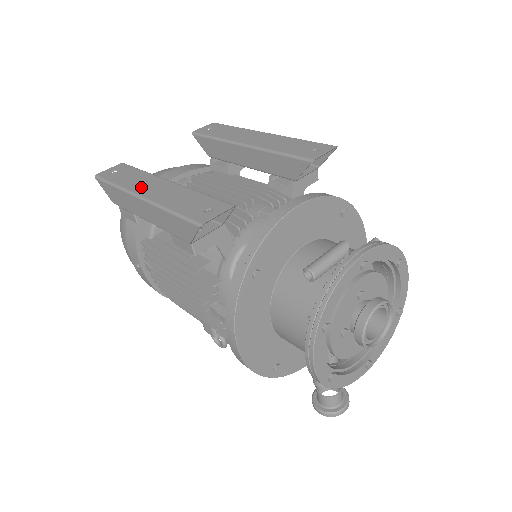
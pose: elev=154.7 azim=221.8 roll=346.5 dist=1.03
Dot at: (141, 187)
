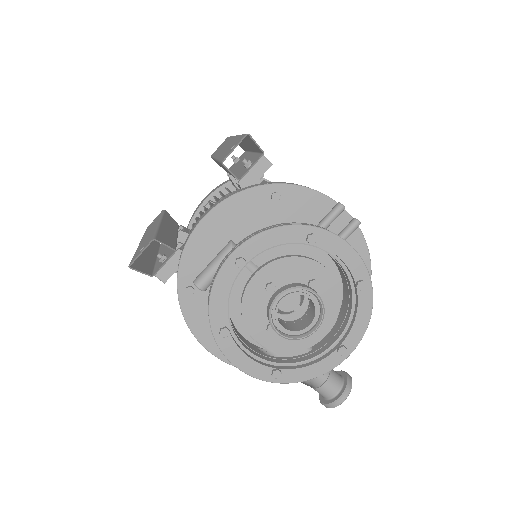
Dot at: (146, 234)
